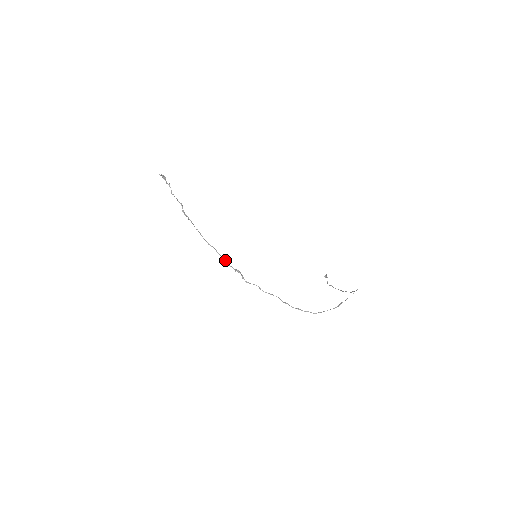
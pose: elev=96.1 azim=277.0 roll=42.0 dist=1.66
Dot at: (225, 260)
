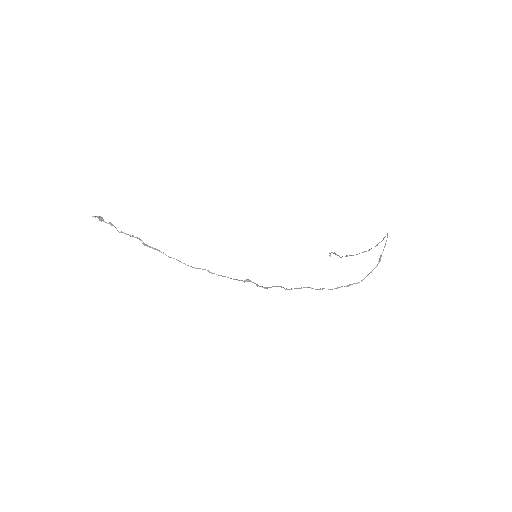
Dot at: (225, 276)
